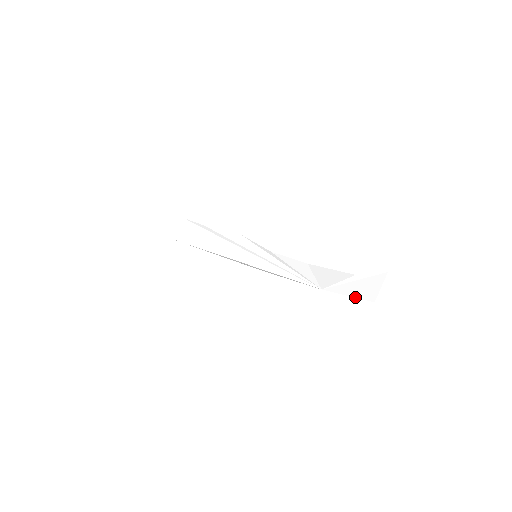
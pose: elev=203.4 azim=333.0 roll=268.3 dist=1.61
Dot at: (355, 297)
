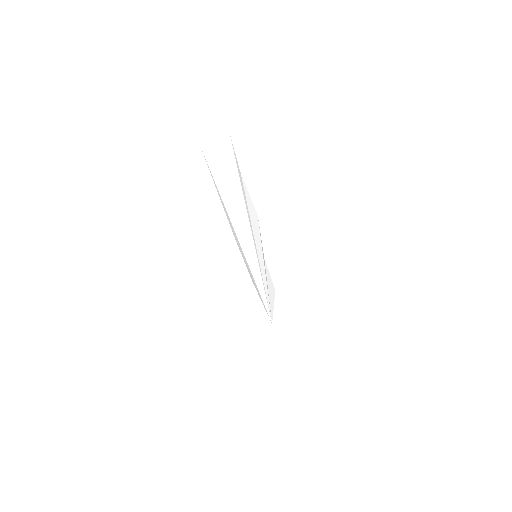
Dot at: (285, 348)
